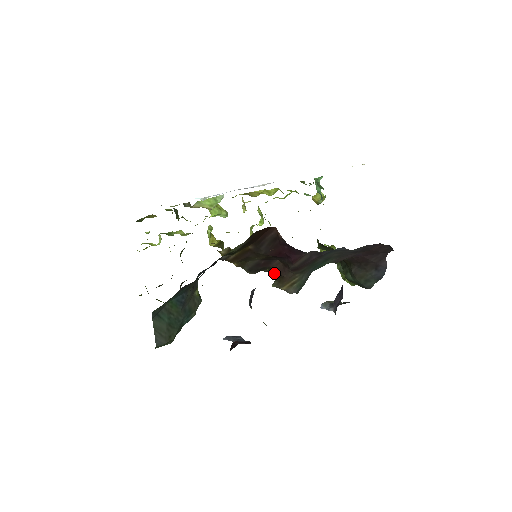
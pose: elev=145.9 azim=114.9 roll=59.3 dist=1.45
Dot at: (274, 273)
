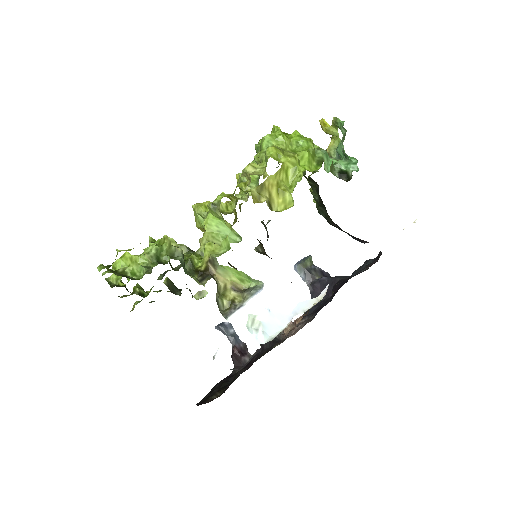
Dot at: (261, 243)
